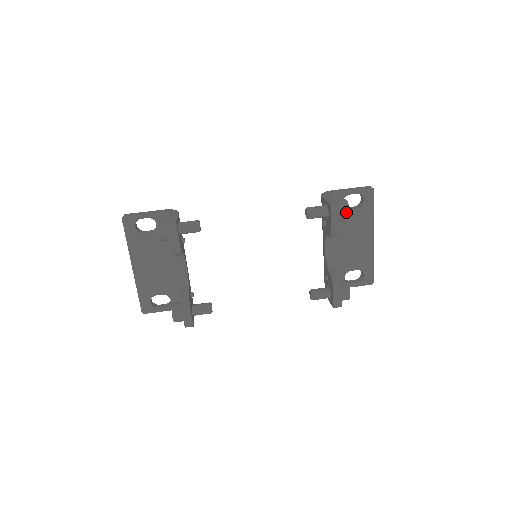
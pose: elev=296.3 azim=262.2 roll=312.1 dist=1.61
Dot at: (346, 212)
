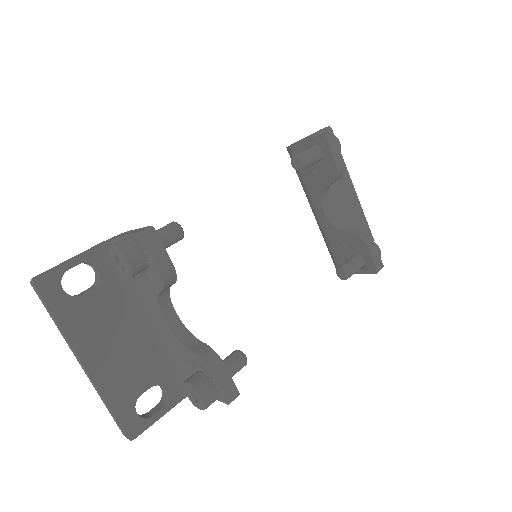
Dot at: (338, 144)
